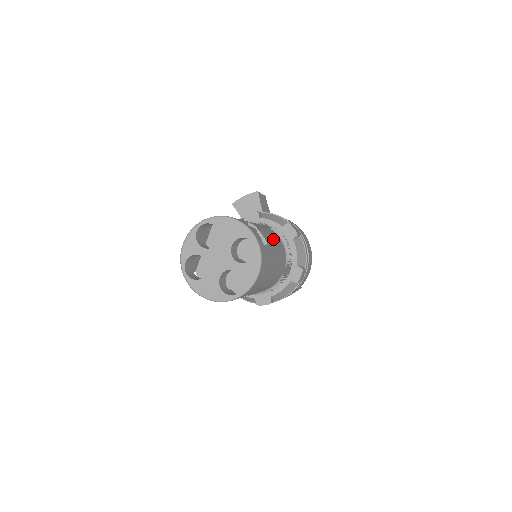
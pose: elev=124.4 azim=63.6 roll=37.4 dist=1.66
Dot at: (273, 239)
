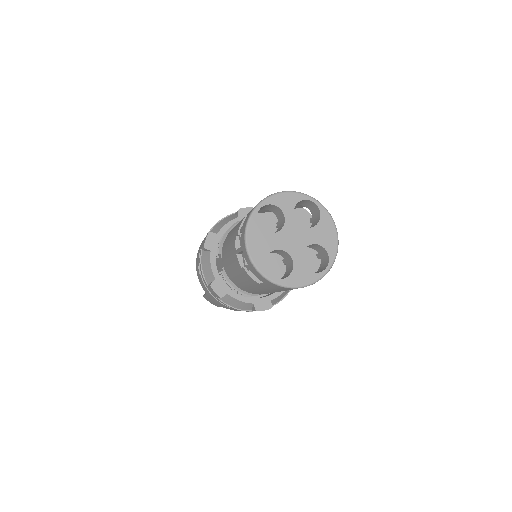
Dot at: occluded
